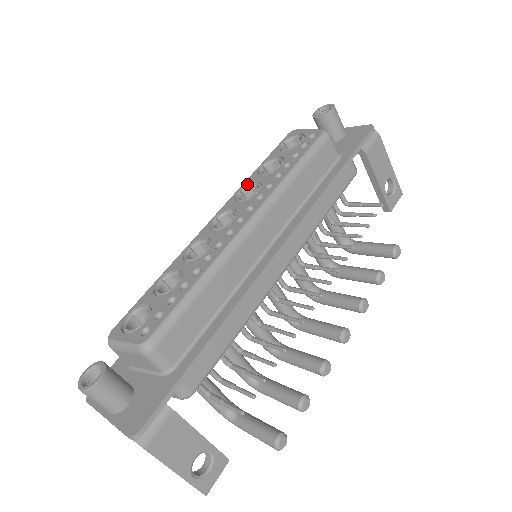
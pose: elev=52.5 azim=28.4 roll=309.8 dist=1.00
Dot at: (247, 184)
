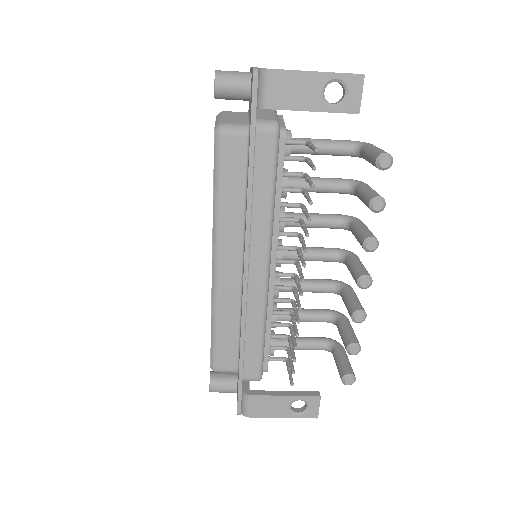
Dot at: occluded
